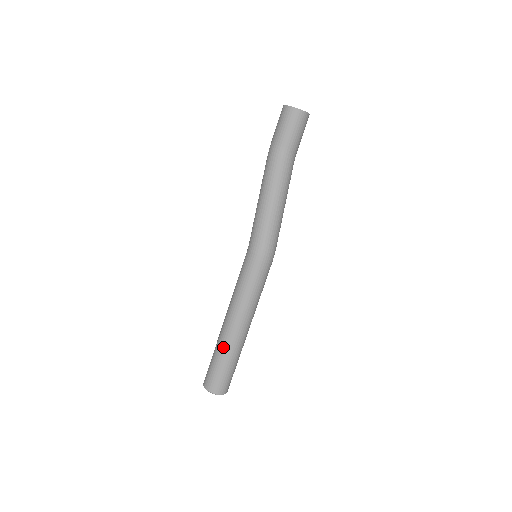
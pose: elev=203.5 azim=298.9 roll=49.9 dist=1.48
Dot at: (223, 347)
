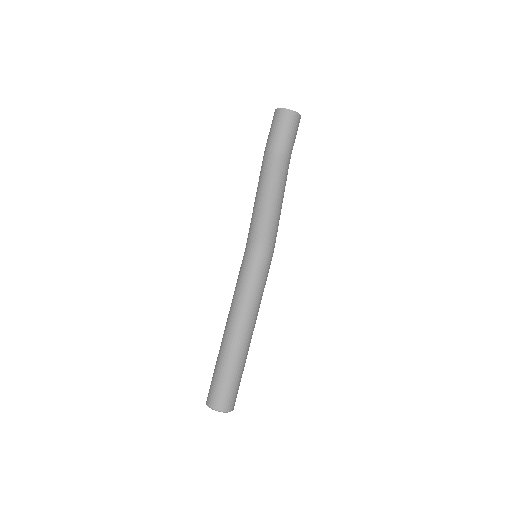
Dot at: (224, 354)
